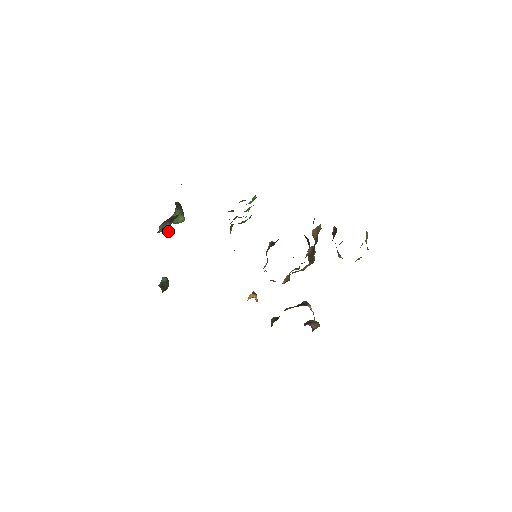
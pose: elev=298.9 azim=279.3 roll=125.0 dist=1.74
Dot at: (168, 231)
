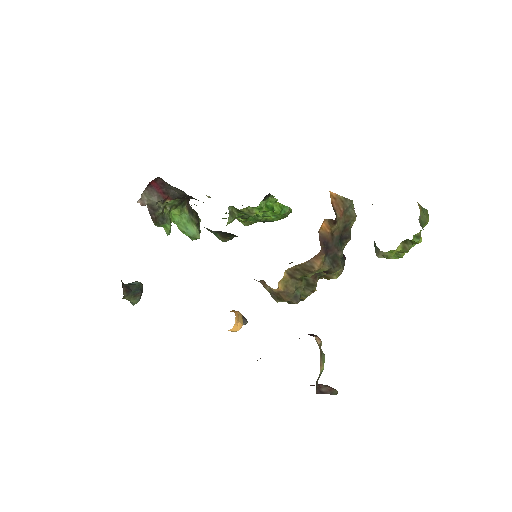
Dot at: (162, 222)
